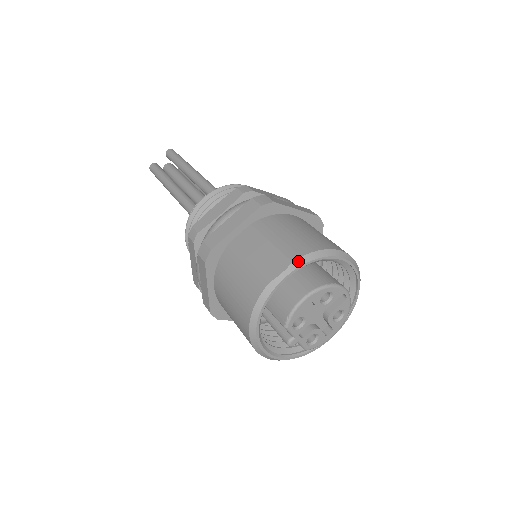
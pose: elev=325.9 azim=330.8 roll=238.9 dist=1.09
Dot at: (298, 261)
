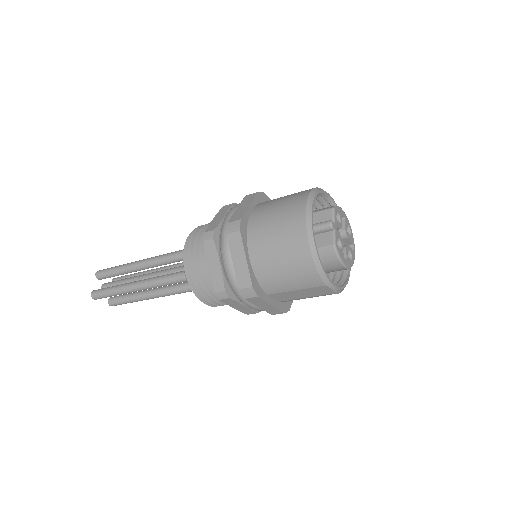
Dot at: (334, 204)
